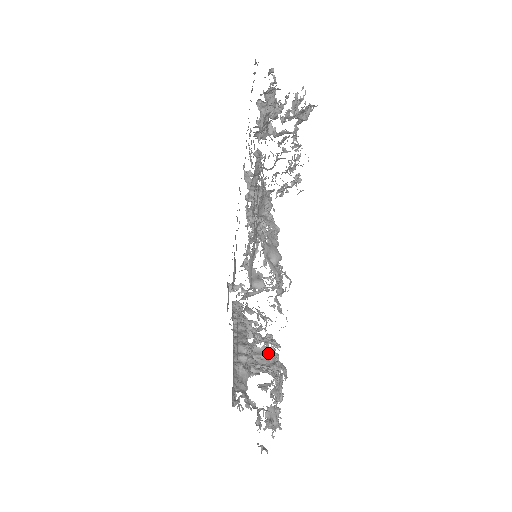
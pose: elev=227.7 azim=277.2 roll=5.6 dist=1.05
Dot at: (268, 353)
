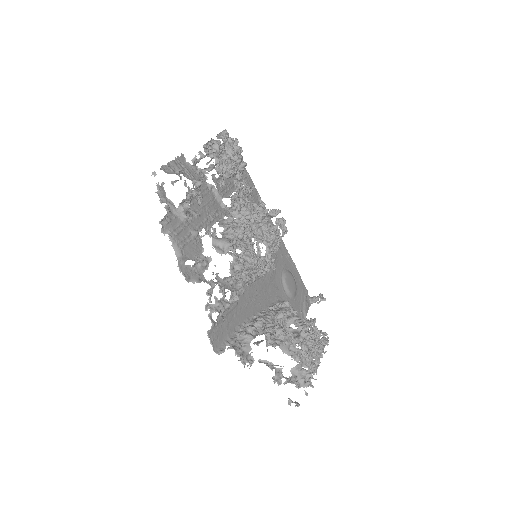
Dot at: occluded
